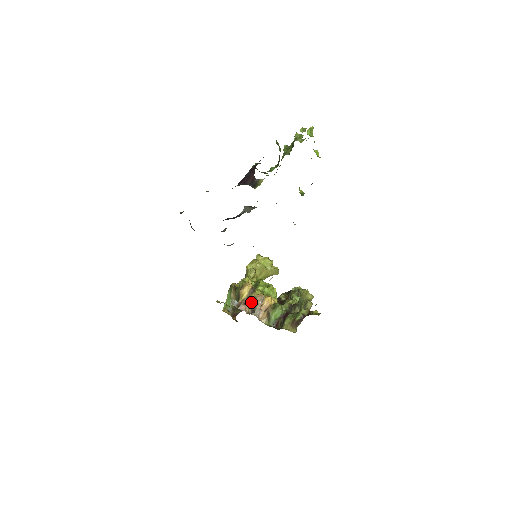
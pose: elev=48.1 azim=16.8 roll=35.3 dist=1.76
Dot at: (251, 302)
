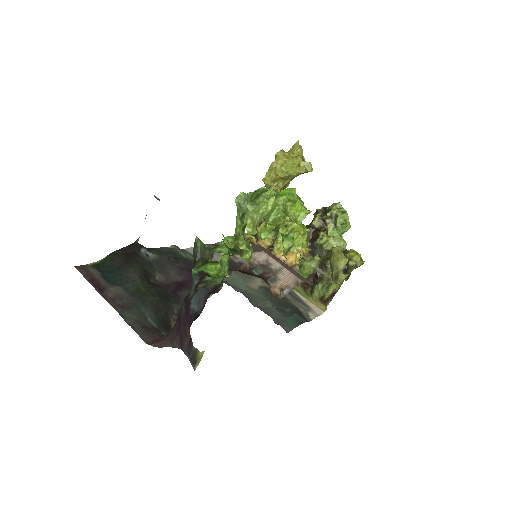
Dot at: occluded
